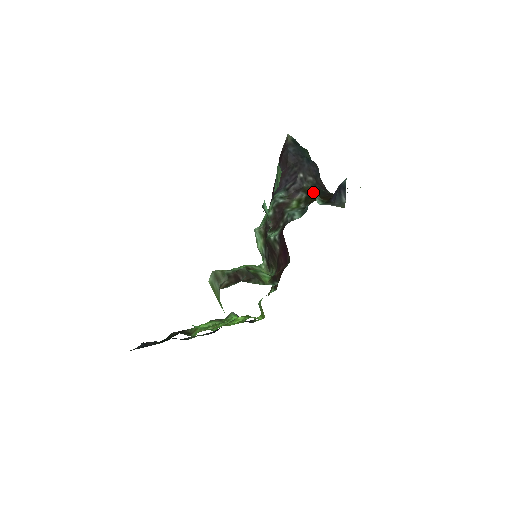
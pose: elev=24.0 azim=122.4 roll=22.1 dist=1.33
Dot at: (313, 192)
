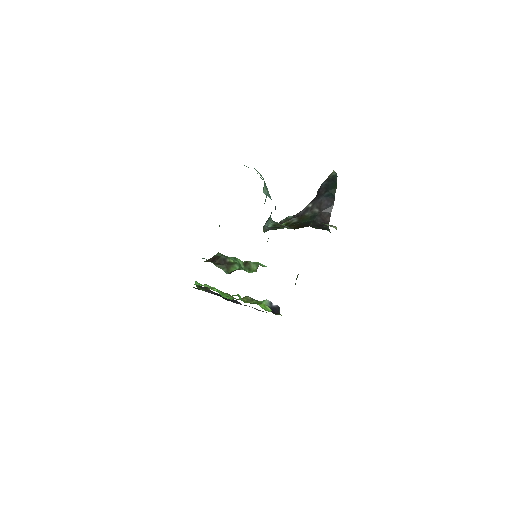
Dot at: (305, 221)
